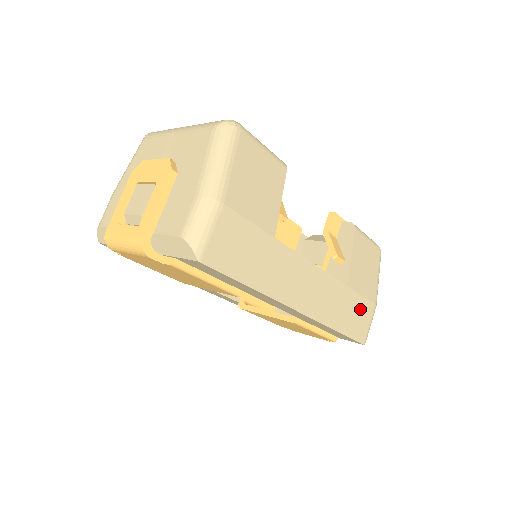
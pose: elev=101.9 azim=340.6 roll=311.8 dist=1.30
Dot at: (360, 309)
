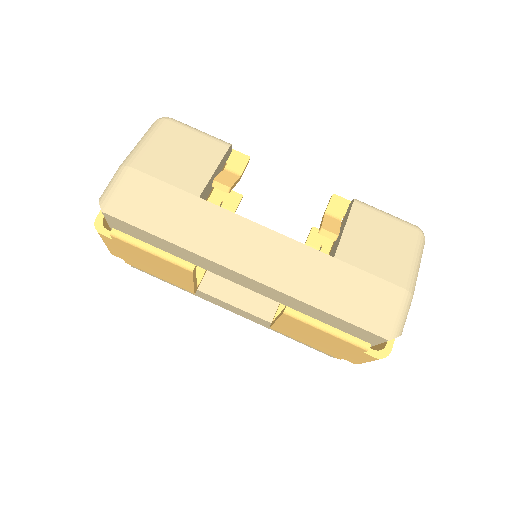
Dot at: (368, 289)
